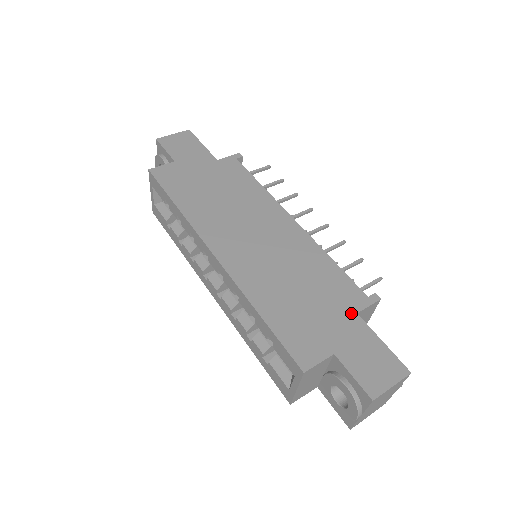
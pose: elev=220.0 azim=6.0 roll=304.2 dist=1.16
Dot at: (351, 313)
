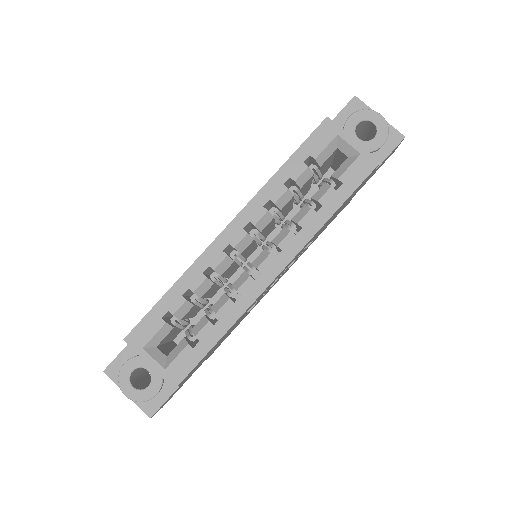
Dot at: occluded
